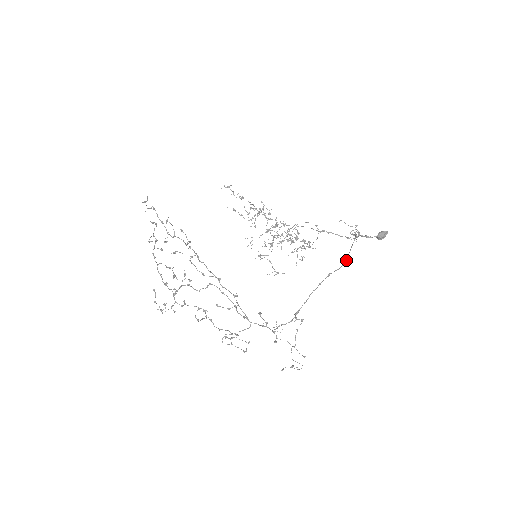
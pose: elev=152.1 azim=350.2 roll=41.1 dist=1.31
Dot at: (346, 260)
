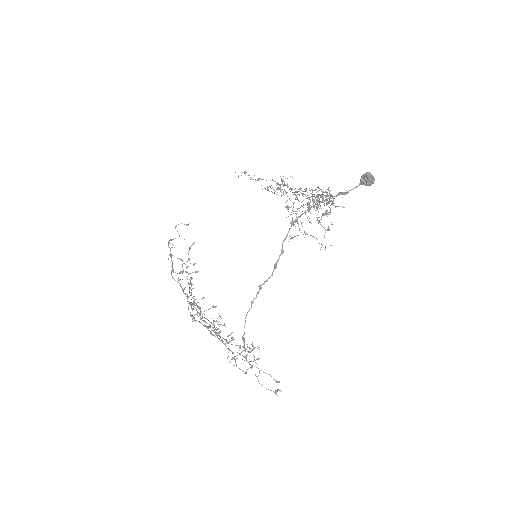
Dot at: (277, 261)
